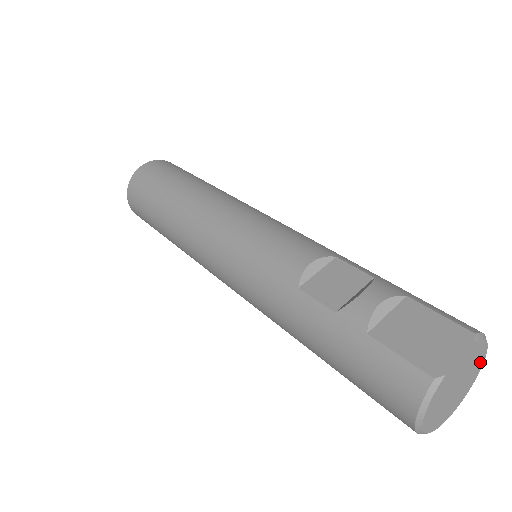
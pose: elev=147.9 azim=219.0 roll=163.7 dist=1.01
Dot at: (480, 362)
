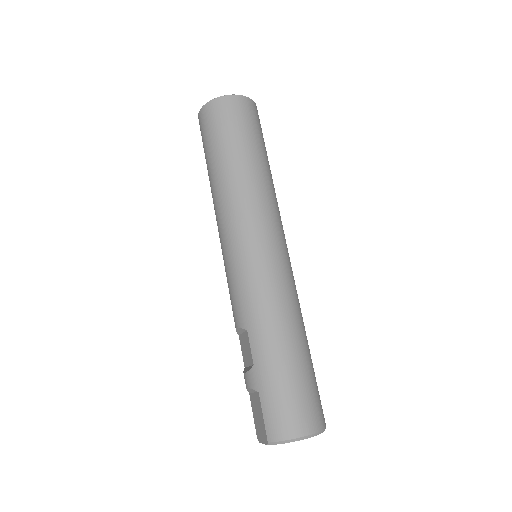
Dot at: (305, 438)
